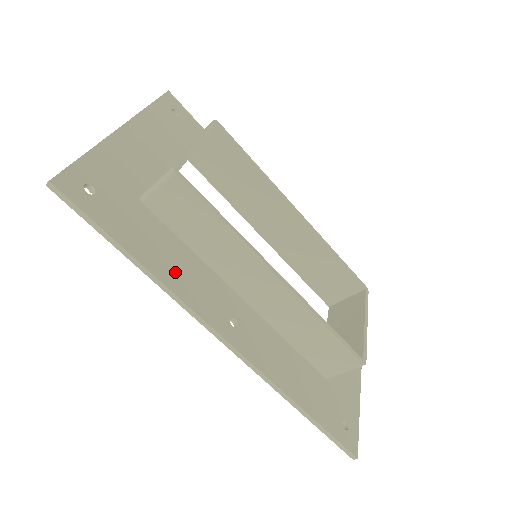
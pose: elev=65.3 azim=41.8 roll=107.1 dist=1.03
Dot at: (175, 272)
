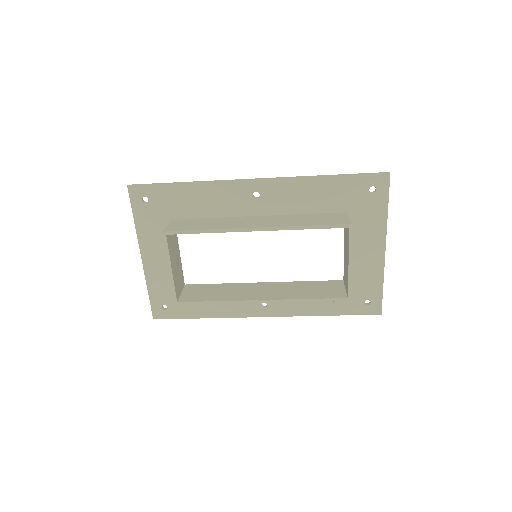
Dot at: (221, 308)
